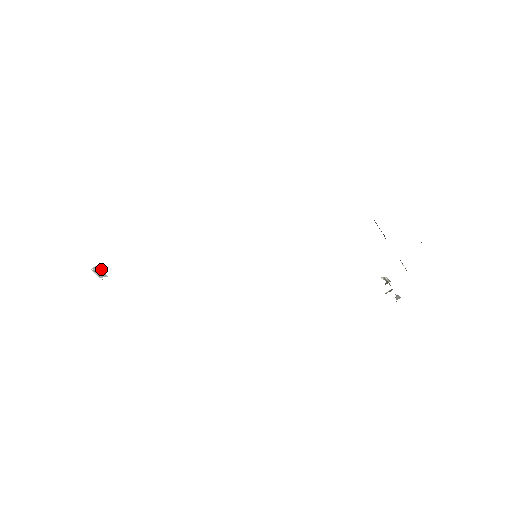
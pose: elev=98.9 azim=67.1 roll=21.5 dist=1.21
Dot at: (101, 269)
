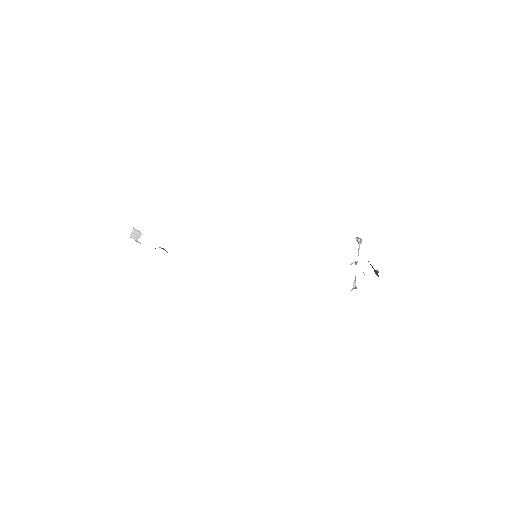
Dot at: (136, 229)
